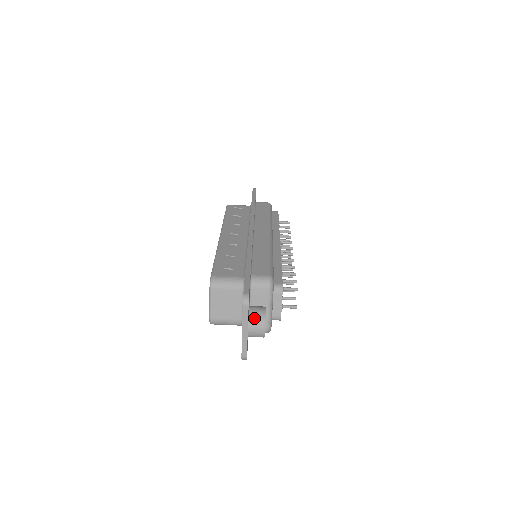
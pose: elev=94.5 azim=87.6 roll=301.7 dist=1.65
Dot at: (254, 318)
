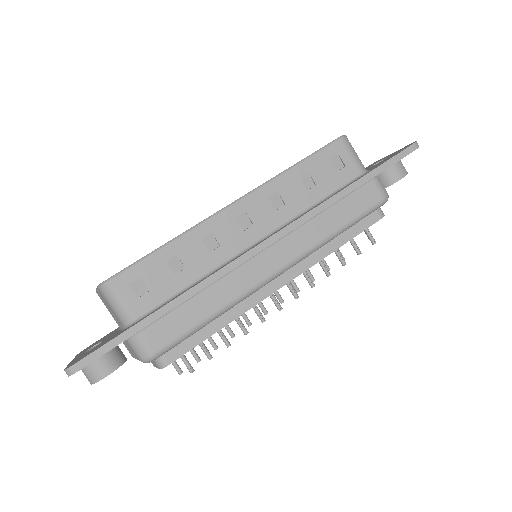
Dot at: (87, 371)
